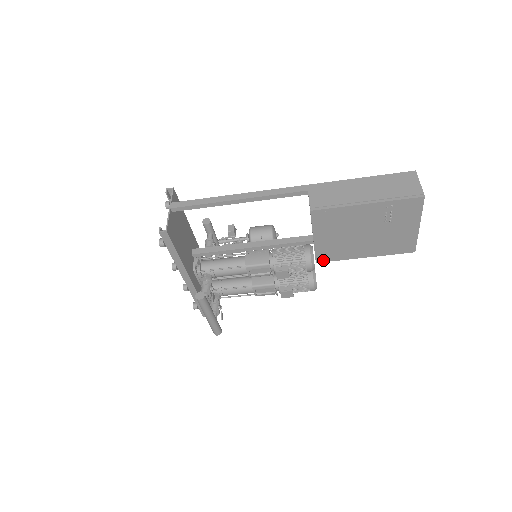
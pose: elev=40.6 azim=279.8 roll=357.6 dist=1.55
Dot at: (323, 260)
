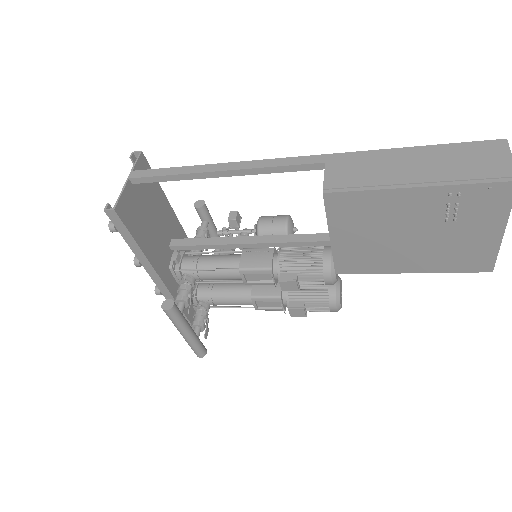
Dot at: (346, 271)
